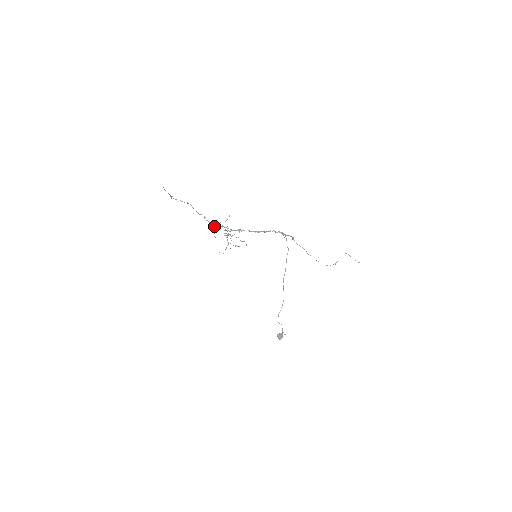
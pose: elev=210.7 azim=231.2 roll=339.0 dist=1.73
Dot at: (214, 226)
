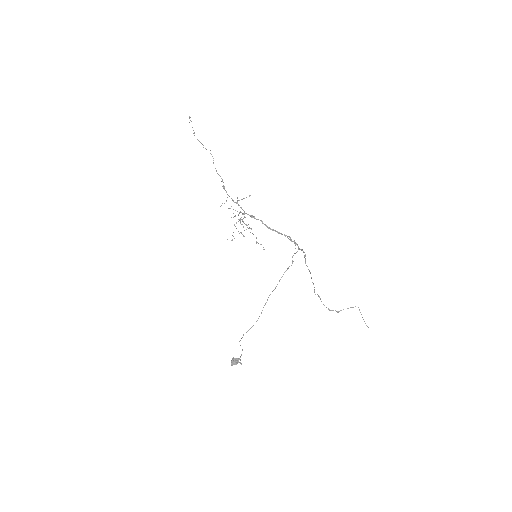
Dot at: occluded
